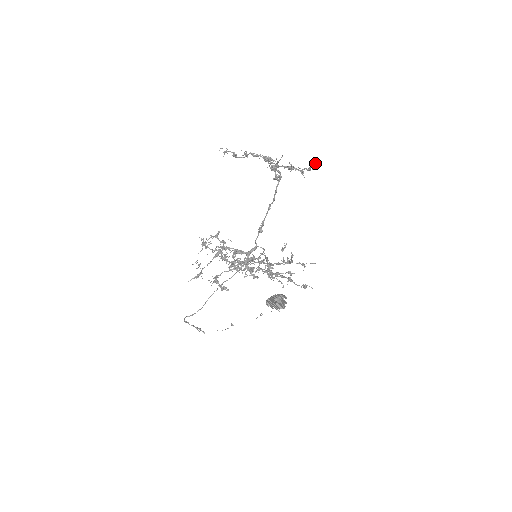
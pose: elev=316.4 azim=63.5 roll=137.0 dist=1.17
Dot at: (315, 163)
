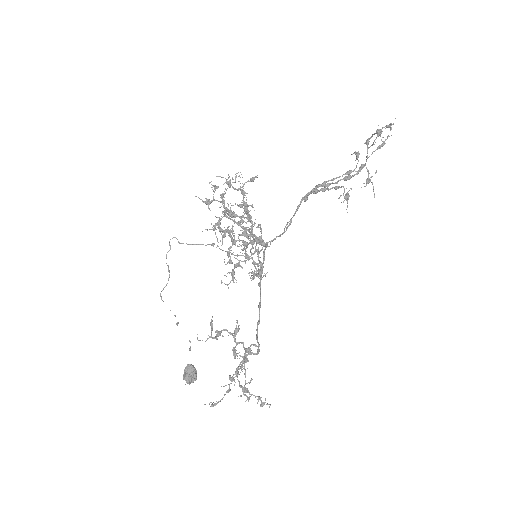
Dot at: occluded
